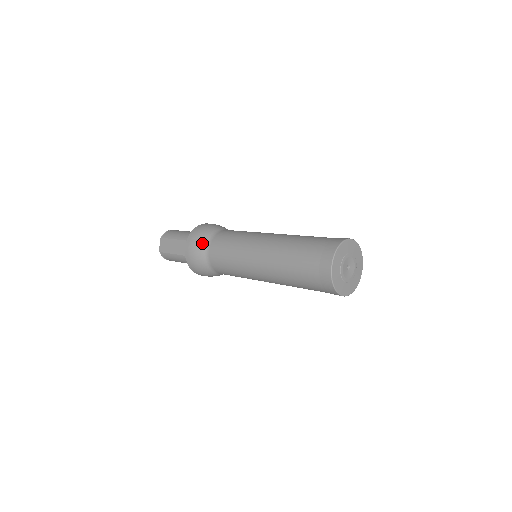
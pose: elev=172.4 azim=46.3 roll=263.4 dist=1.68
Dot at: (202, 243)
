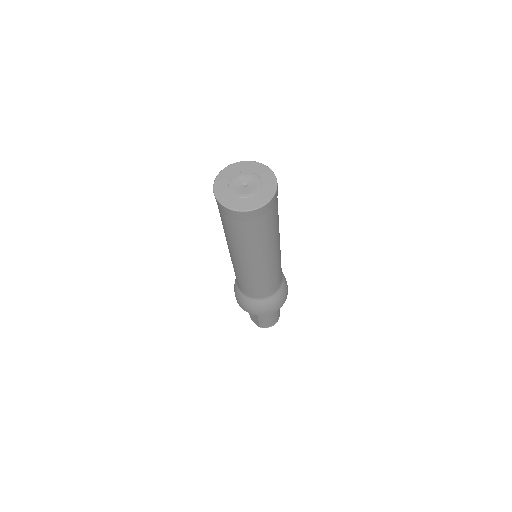
Dot at: (237, 292)
